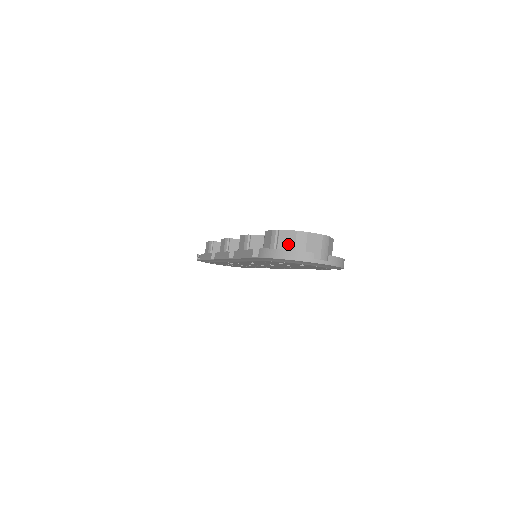
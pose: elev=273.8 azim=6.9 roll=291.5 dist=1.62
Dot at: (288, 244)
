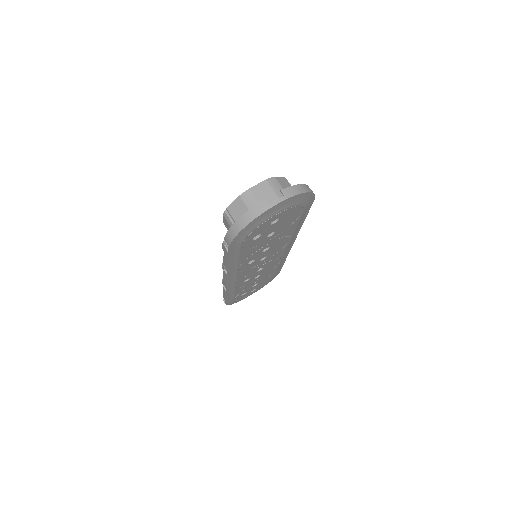
Dot at: (242, 213)
